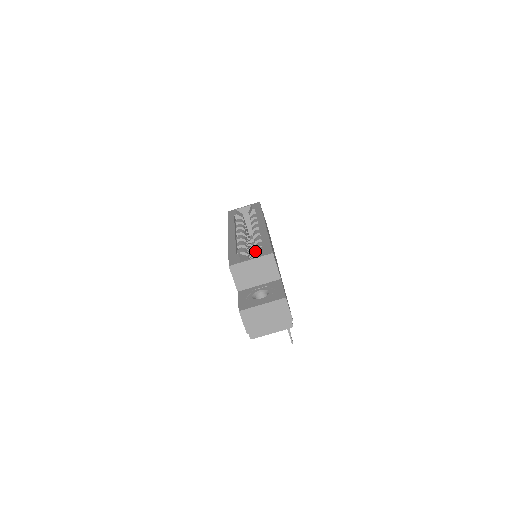
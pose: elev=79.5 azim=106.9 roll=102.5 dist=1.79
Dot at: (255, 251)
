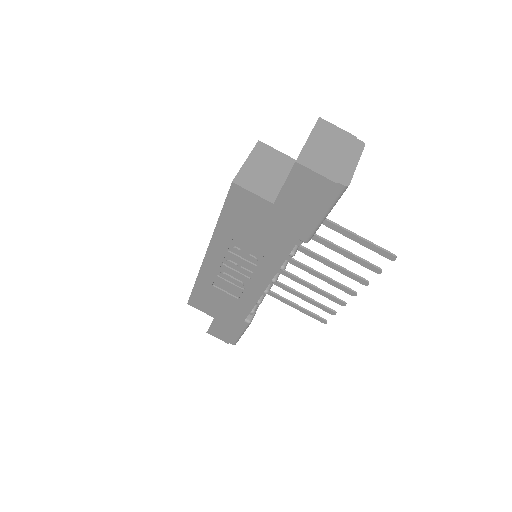
Dot at: occluded
